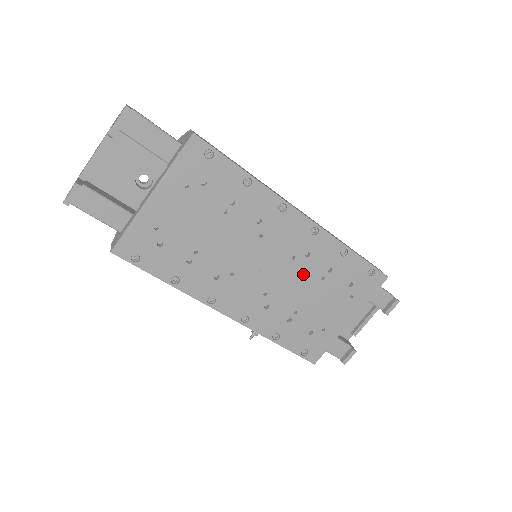
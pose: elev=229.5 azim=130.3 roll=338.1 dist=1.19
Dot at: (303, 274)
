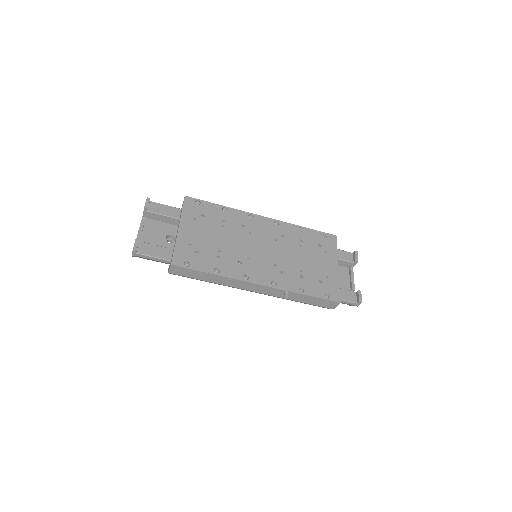
Dot at: (288, 247)
